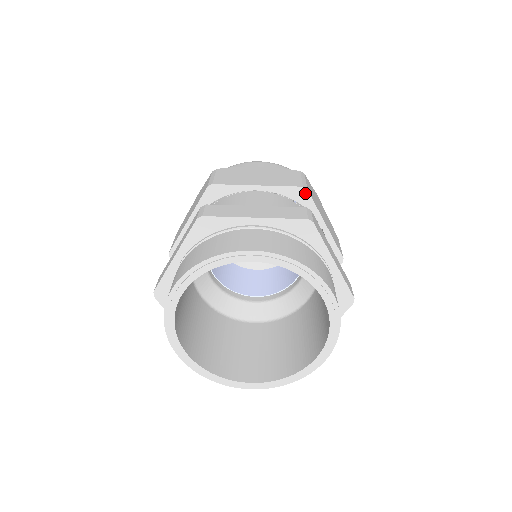
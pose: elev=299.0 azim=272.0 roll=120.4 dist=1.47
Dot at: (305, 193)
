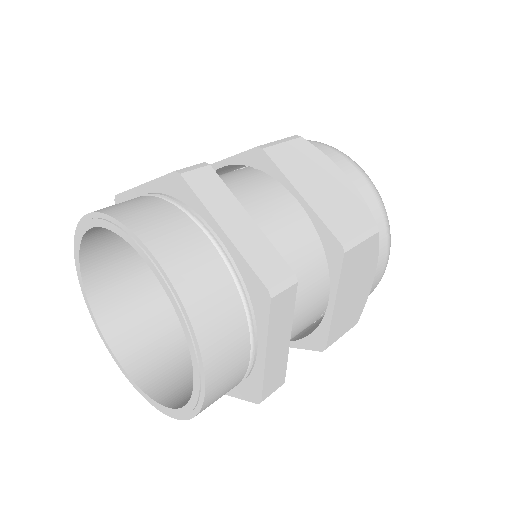
Dot at: (340, 254)
